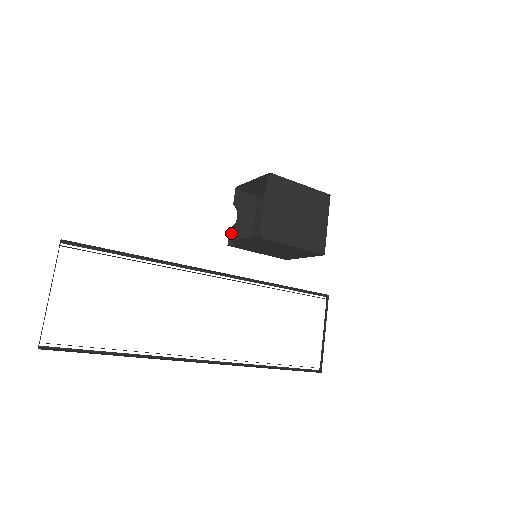
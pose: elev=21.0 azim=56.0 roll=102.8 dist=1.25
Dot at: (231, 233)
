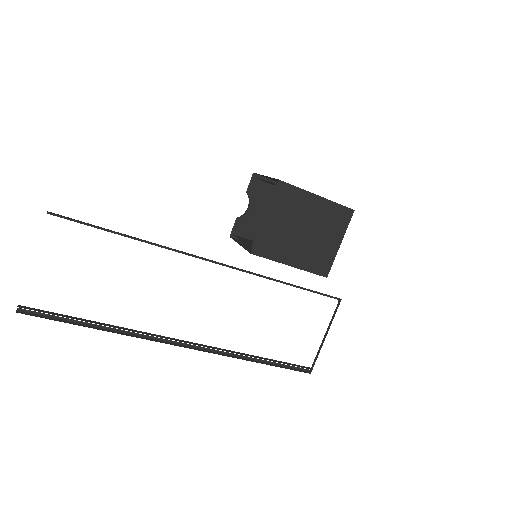
Dot at: (235, 225)
